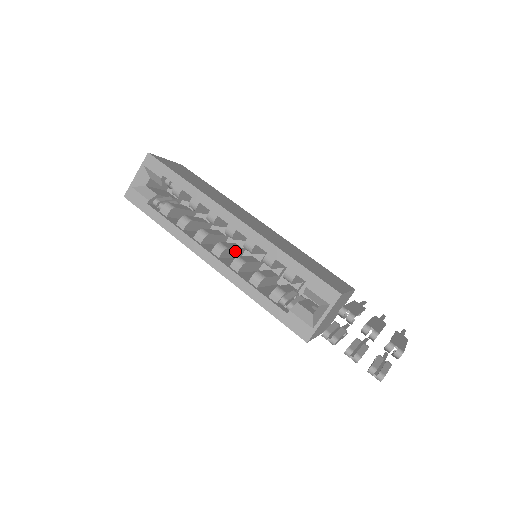
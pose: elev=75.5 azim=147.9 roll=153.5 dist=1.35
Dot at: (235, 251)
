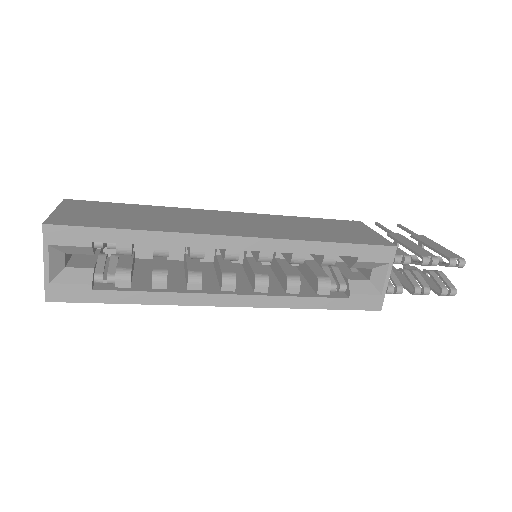
Dot at: occluded
